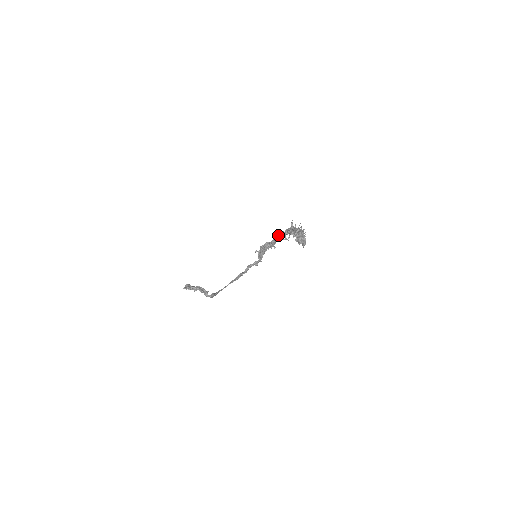
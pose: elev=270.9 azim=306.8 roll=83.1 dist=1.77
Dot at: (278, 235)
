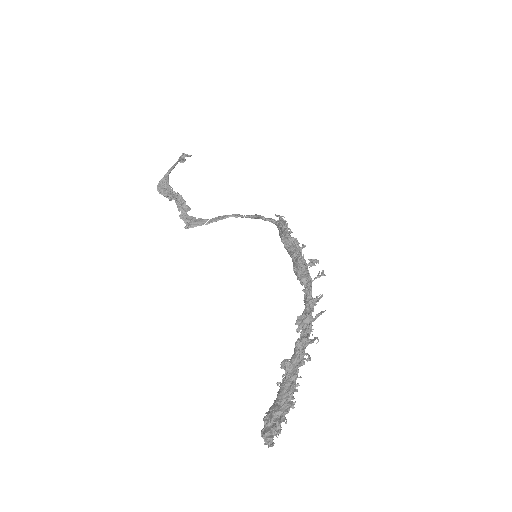
Dot at: (297, 272)
